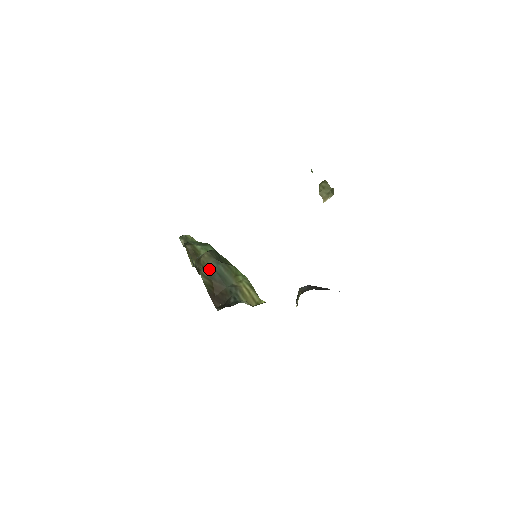
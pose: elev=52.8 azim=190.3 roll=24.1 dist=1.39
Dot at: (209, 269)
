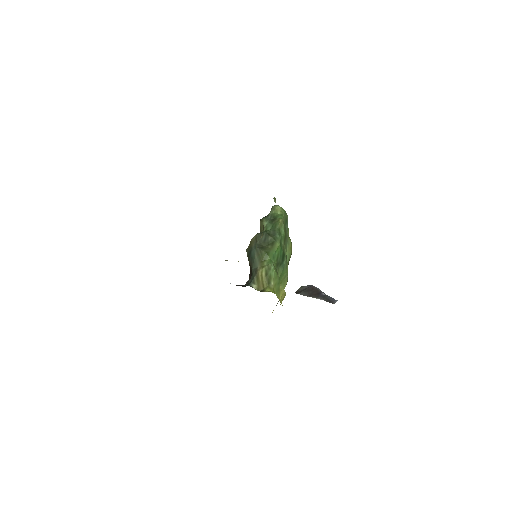
Dot at: (250, 250)
